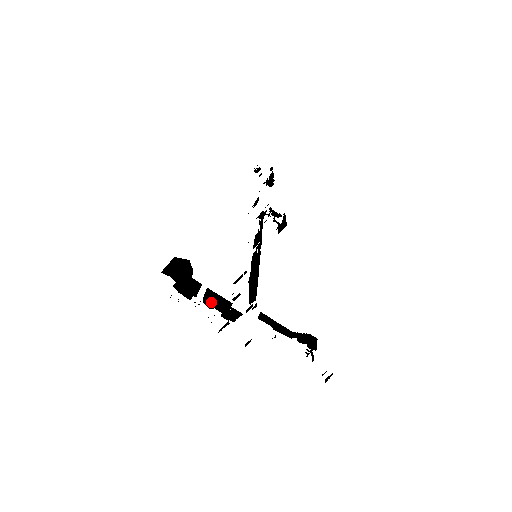
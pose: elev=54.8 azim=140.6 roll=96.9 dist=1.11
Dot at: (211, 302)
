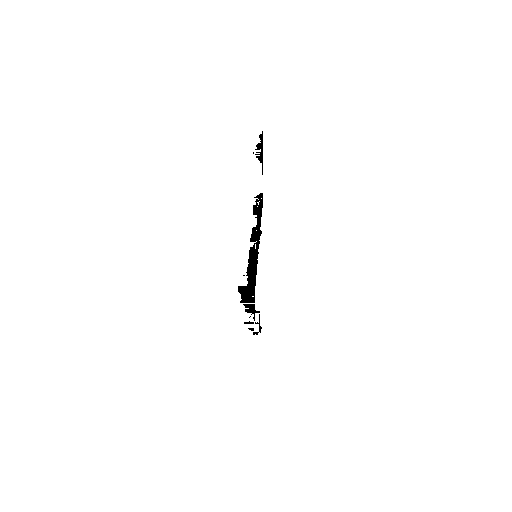
Dot at: (247, 305)
